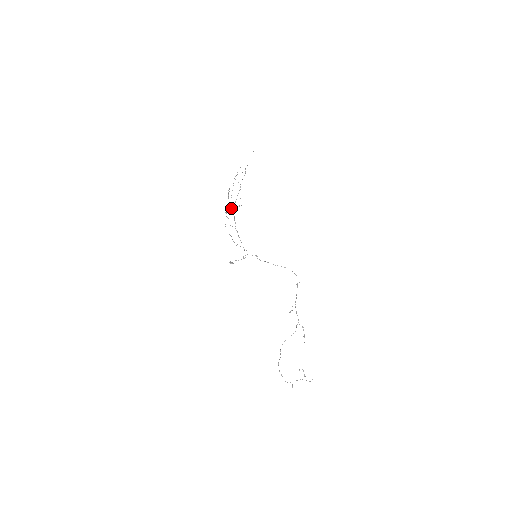
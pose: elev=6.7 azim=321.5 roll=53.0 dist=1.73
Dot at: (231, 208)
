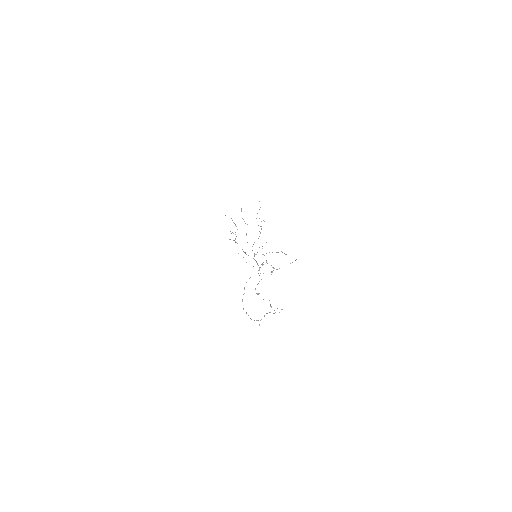
Dot at: occluded
